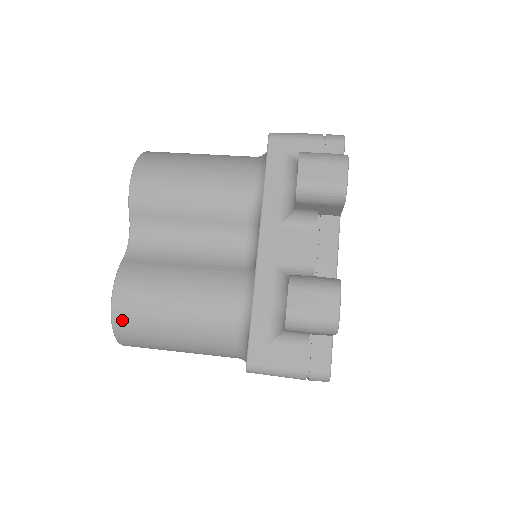
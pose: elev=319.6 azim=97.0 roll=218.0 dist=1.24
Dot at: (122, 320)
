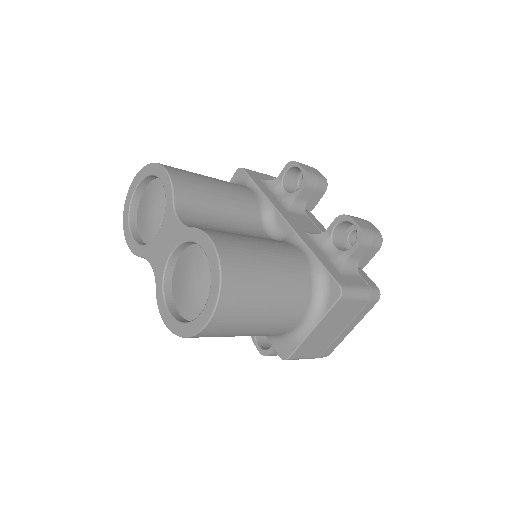
Dot at: (230, 267)
